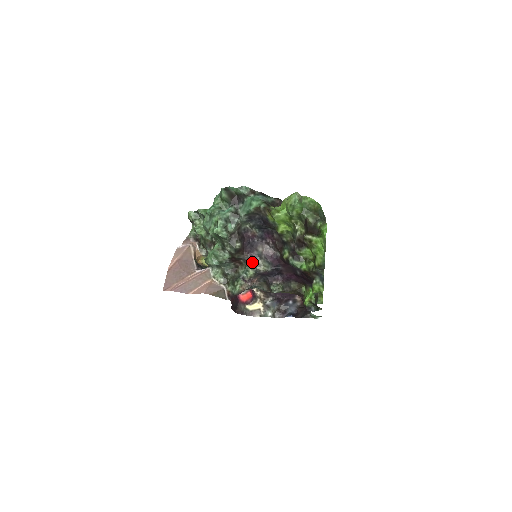
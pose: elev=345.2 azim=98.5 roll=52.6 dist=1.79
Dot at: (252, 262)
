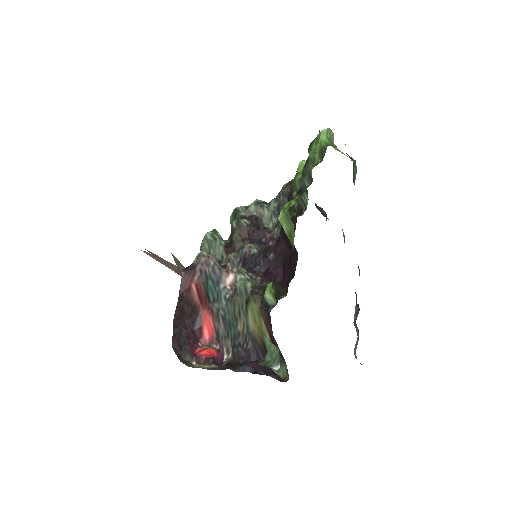
Dot at: occluded
